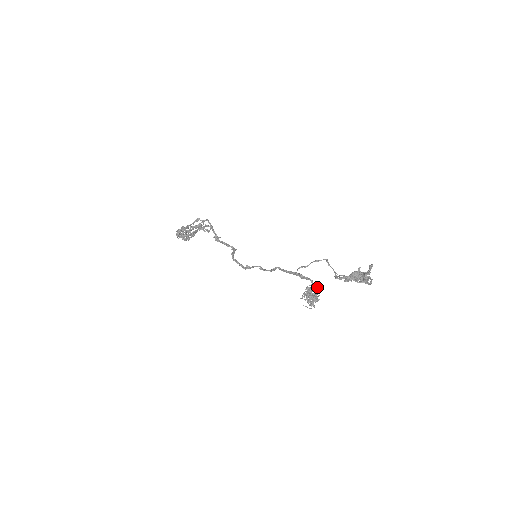
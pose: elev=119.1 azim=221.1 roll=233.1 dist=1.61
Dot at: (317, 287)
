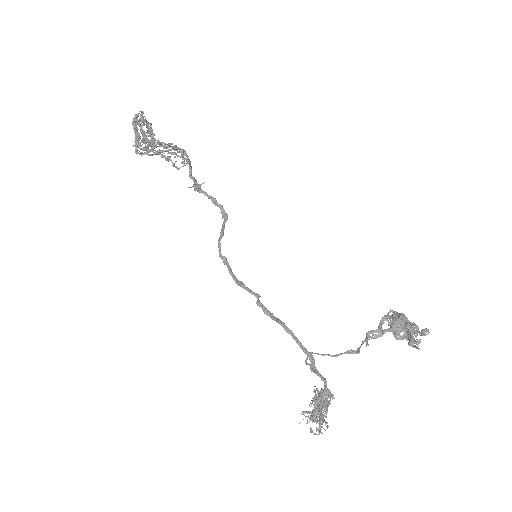
Dot at: (330, 401)
